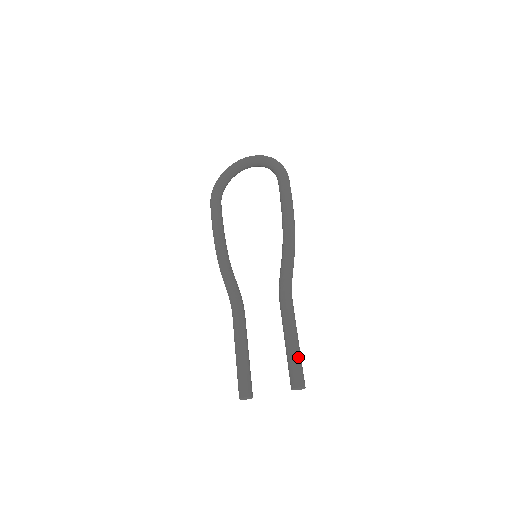
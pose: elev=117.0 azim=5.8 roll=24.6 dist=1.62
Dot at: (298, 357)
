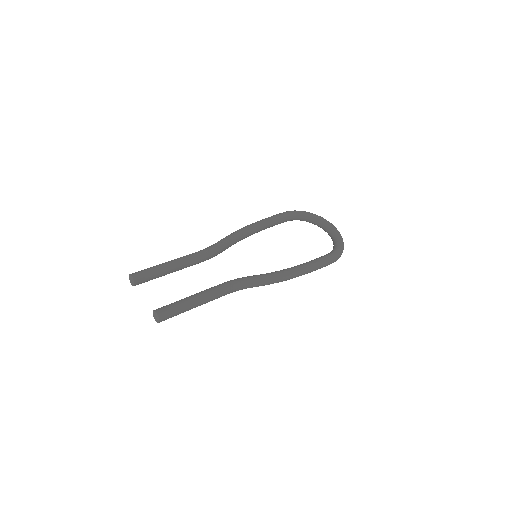
Dot at: (184, 308)
